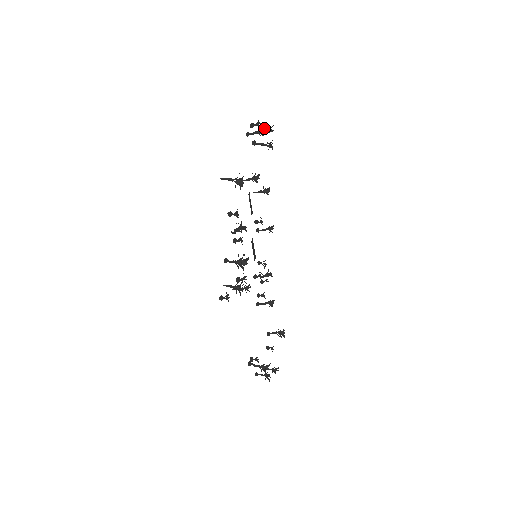
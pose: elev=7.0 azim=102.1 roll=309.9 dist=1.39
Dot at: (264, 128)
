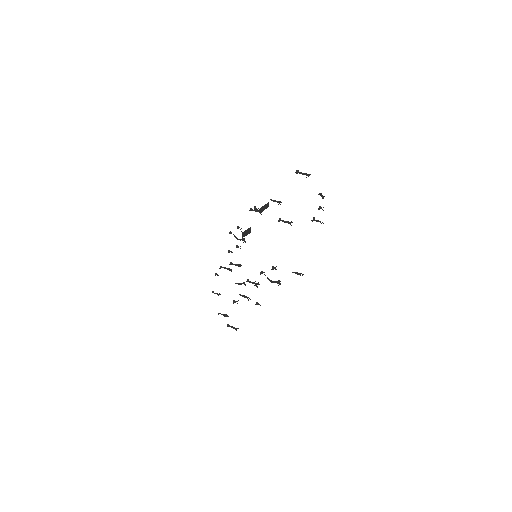
Dot at: occluded
